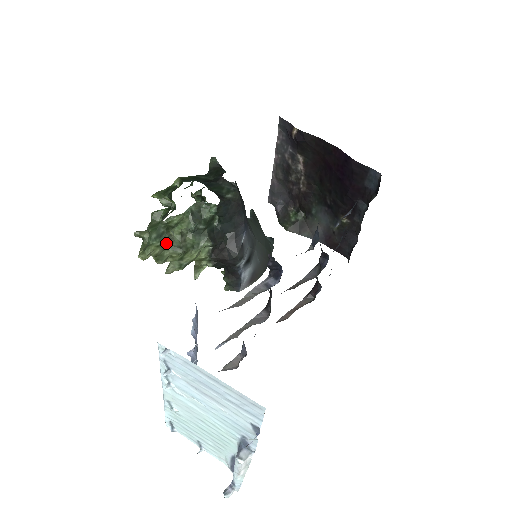
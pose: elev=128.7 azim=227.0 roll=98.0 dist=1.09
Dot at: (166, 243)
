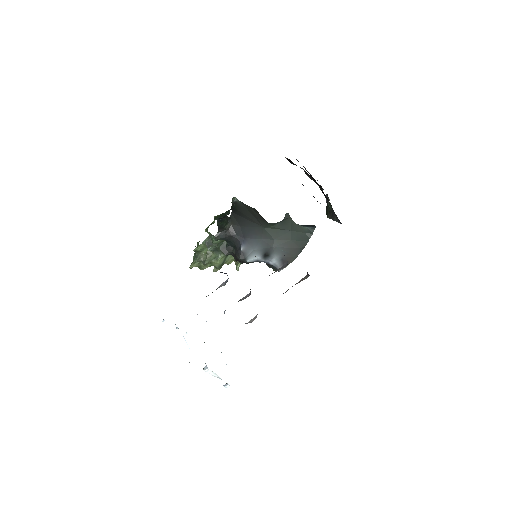
Dot at: (198, 260)
